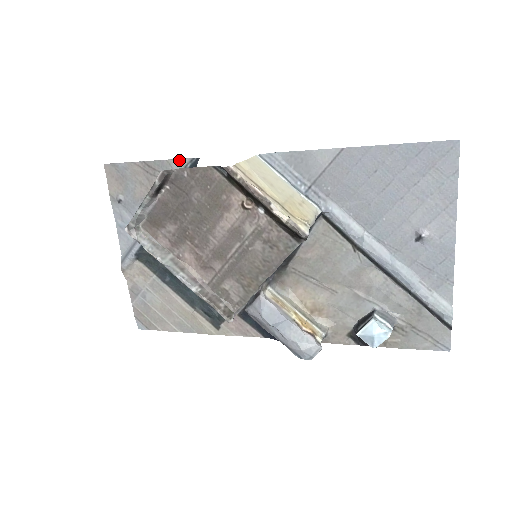
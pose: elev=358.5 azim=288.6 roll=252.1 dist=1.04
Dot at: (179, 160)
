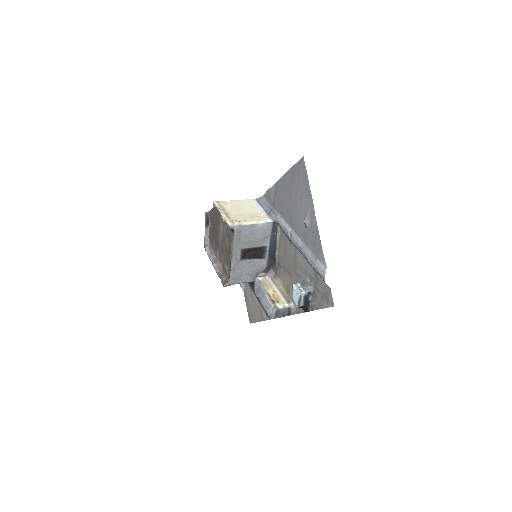
Dot at: occluded
